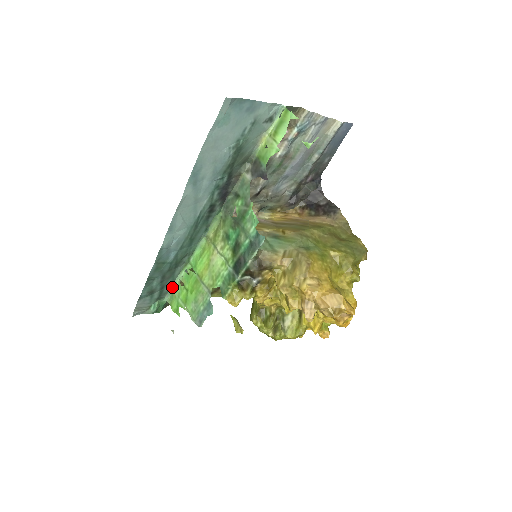
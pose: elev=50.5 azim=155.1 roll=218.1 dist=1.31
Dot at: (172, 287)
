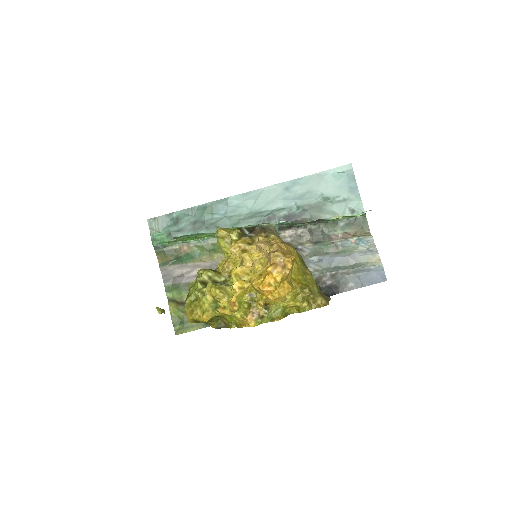
Dot at: occluded
